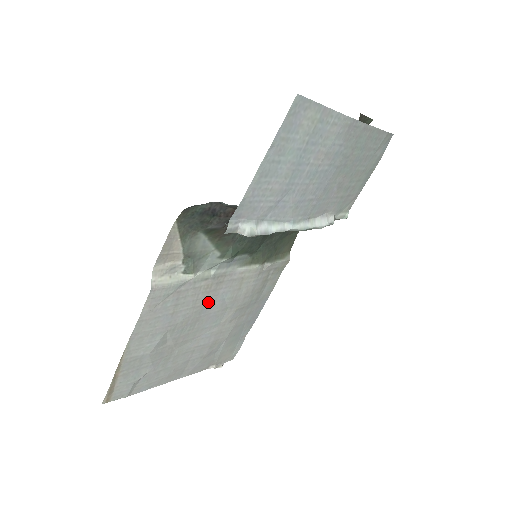
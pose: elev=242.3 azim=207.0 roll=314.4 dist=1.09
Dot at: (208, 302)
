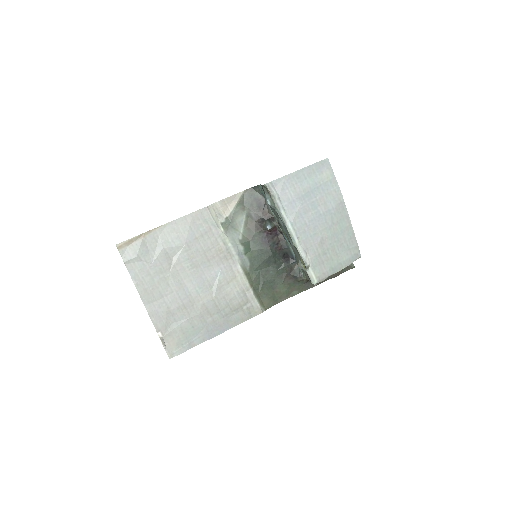
Dot at: (211, 262)
